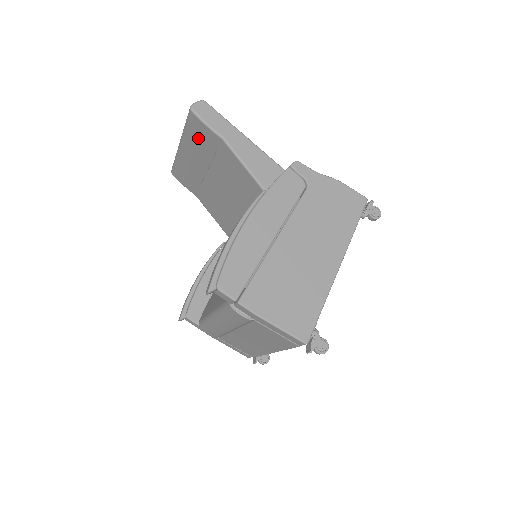
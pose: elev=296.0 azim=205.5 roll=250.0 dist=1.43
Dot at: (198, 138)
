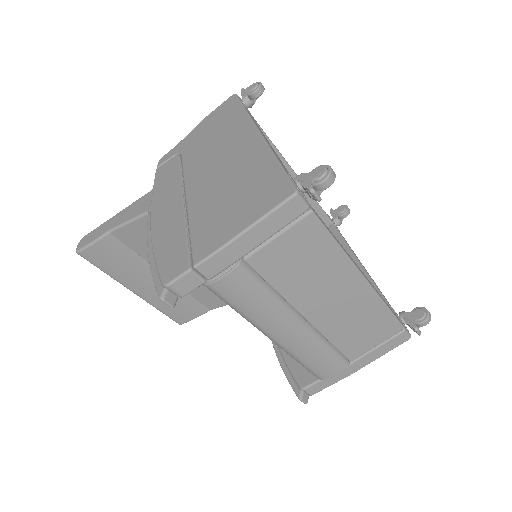
Dot at: (114, 263)
